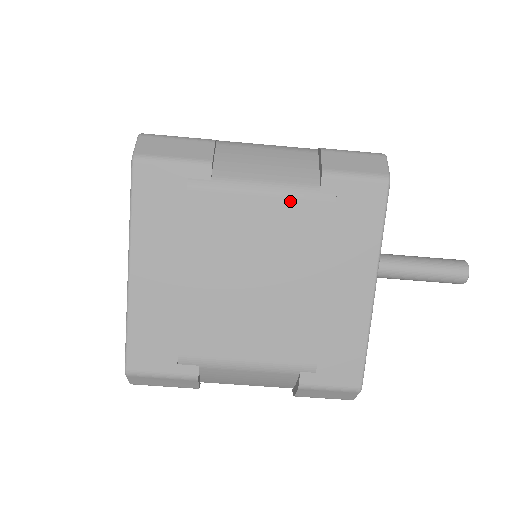
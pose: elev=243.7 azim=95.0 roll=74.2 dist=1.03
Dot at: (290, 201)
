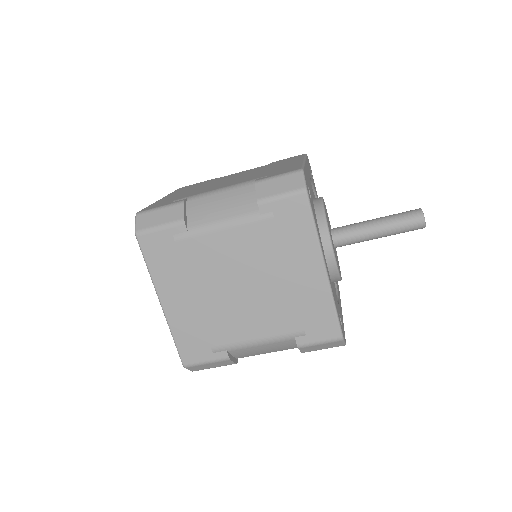
Dot at: (243, 228)
